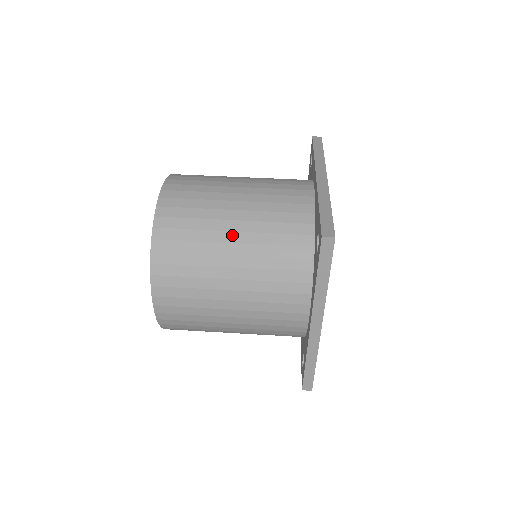
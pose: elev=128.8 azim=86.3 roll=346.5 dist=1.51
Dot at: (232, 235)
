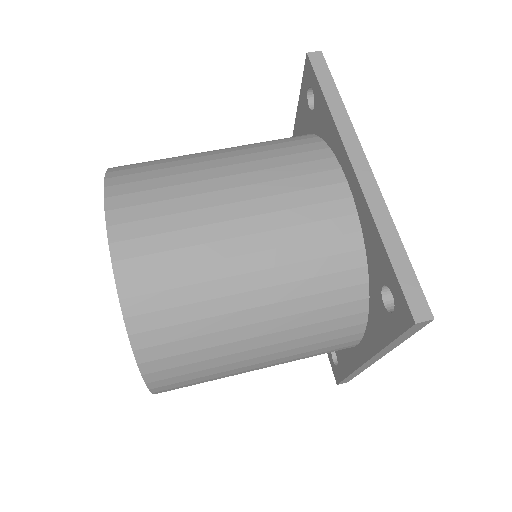
Dot at: (250, 297)
